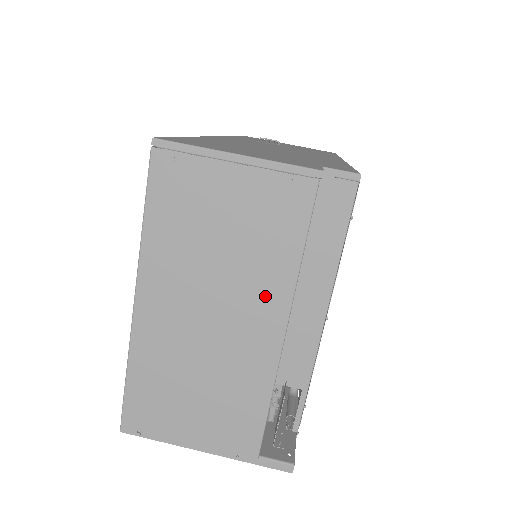
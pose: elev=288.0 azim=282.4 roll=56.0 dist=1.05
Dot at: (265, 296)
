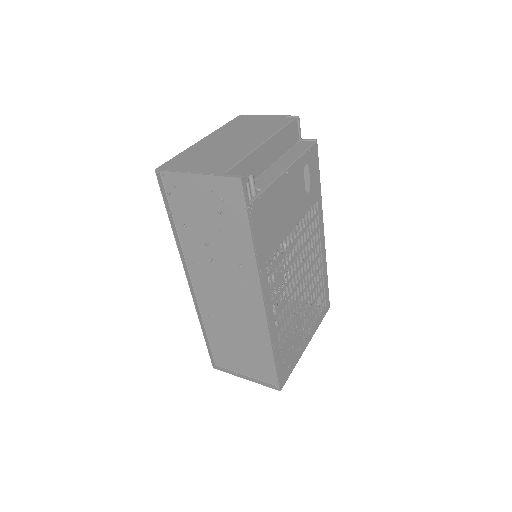
Dot at: (261, 135)
